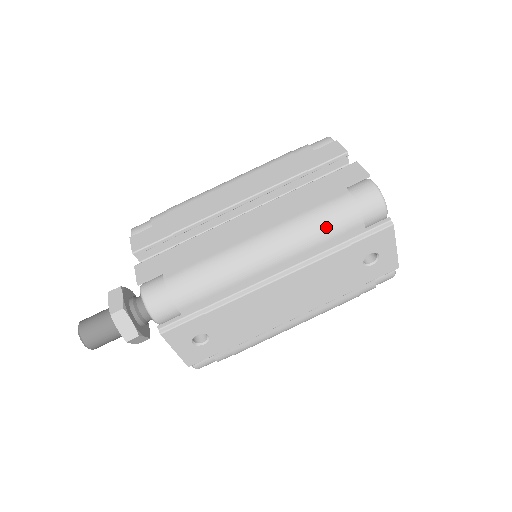
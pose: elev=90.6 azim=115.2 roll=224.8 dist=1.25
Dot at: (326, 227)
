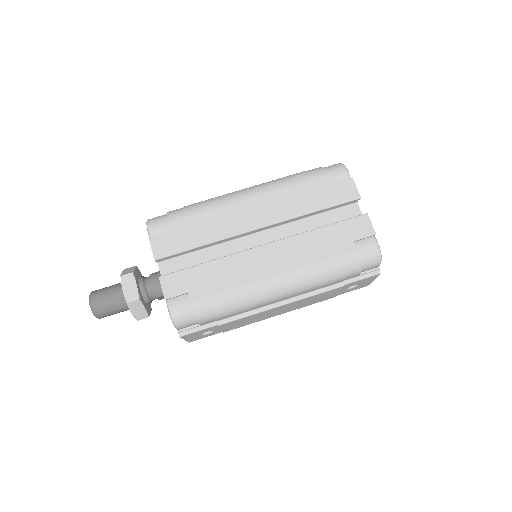
Dot at: (332, 277)
